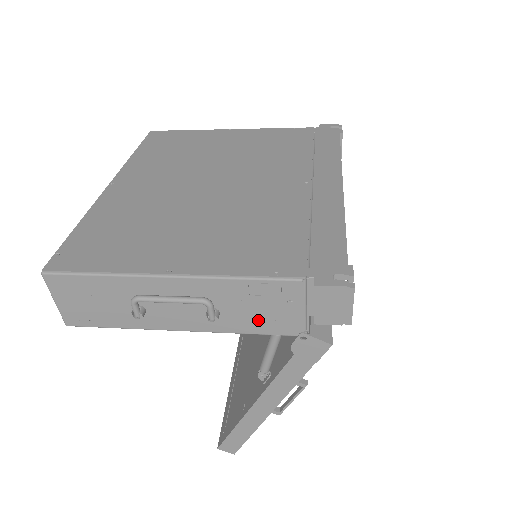
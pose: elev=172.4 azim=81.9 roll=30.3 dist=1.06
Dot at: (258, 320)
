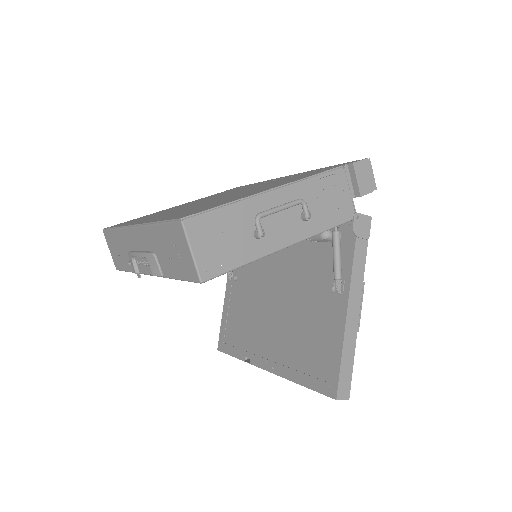
Dot at: (330, 213)
